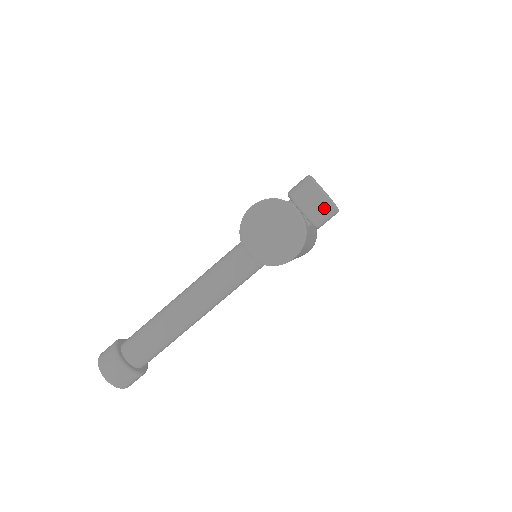
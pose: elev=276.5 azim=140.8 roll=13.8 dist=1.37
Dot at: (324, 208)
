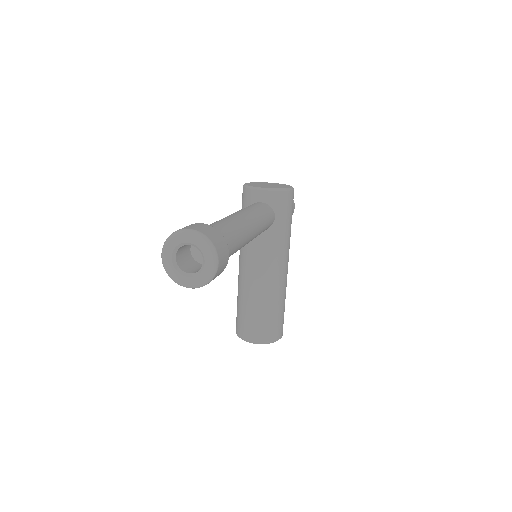
Dot at: occluded
